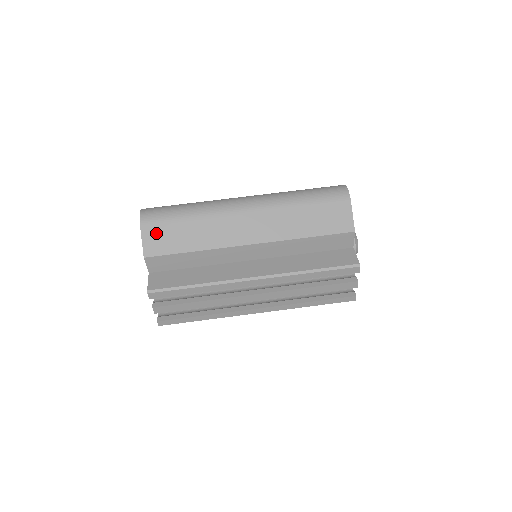
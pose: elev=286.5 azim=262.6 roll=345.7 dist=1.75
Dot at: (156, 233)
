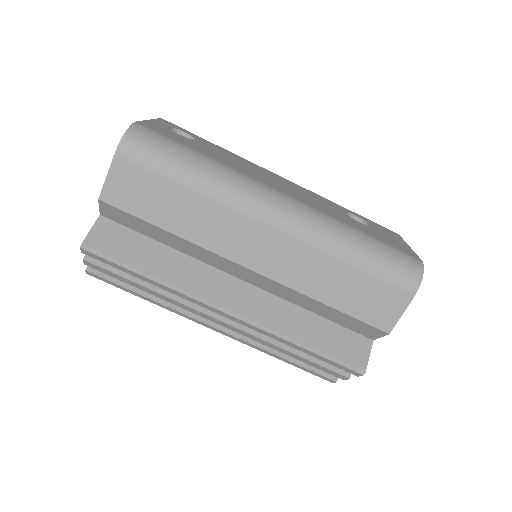
Dot at: (132, 177)
